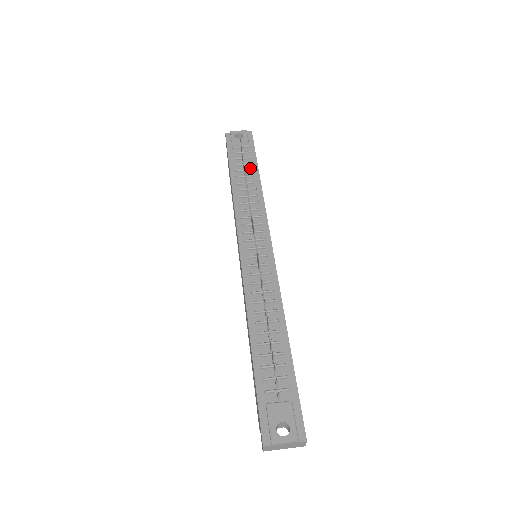
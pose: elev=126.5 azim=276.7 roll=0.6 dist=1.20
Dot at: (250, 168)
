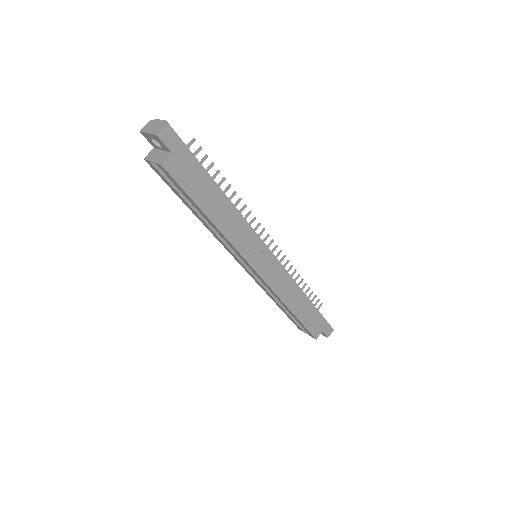
Dot at: occluded
